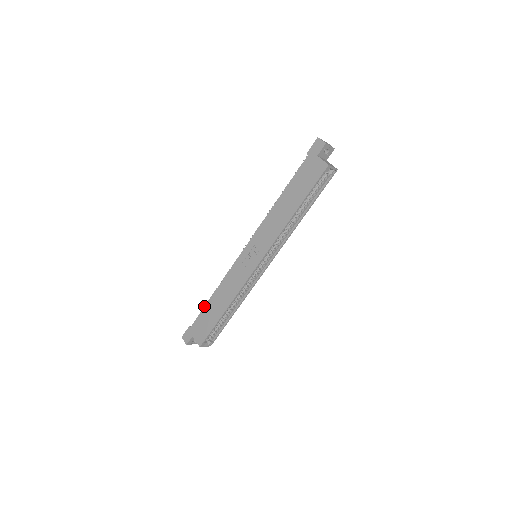
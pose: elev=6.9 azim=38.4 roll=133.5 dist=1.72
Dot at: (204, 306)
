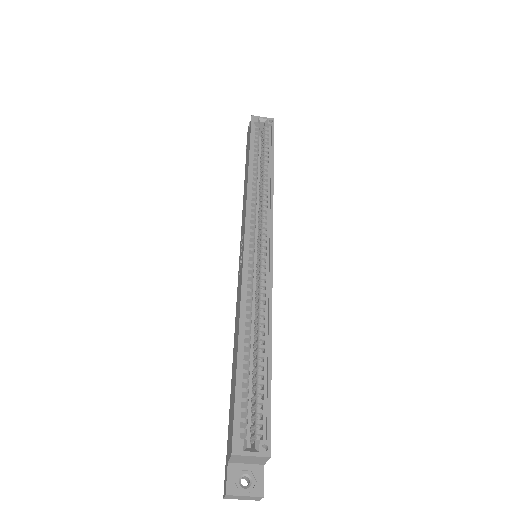
Dot at: occluded
